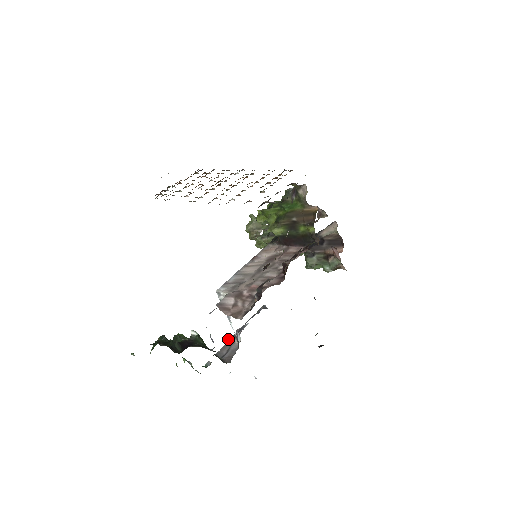
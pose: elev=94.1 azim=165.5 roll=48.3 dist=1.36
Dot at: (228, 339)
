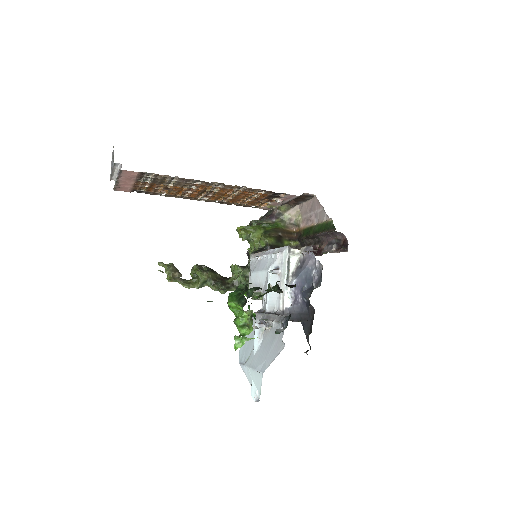
Dot at: (256, 328)
